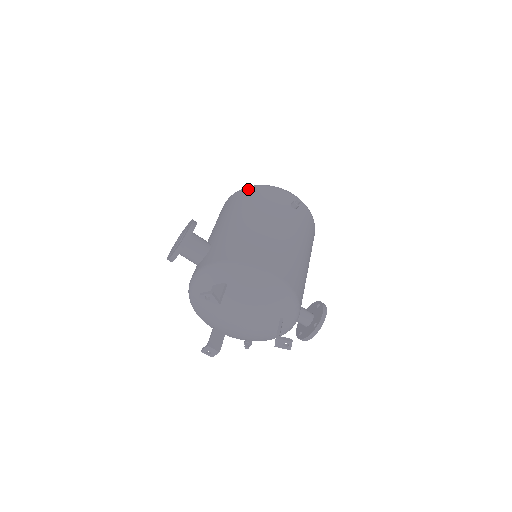
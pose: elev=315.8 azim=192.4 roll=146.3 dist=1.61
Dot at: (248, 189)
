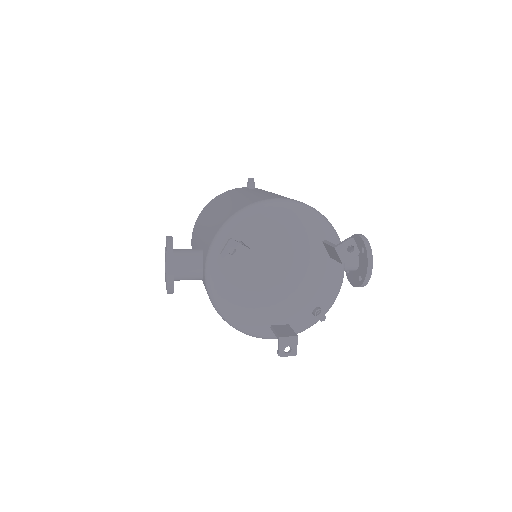
Dot at: (201, 212)
